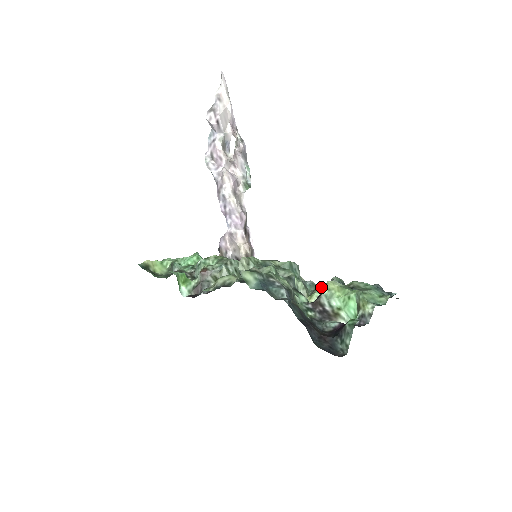
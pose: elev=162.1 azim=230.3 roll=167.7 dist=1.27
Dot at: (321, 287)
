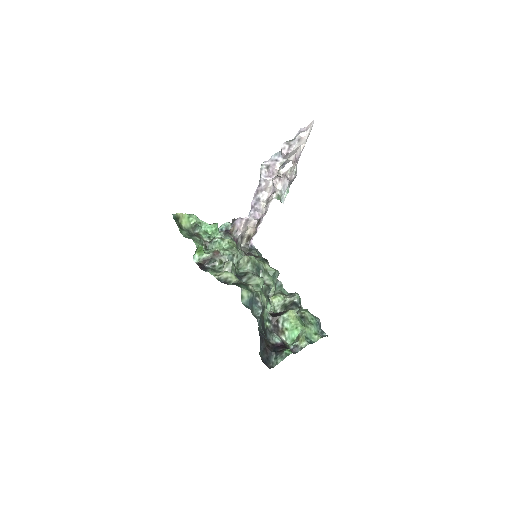
Dot at: (285, 291)
